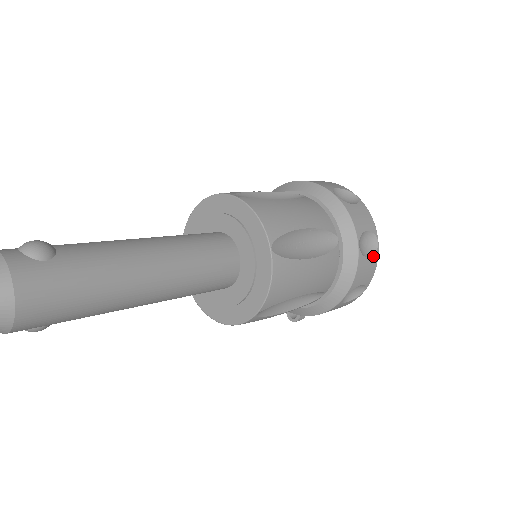
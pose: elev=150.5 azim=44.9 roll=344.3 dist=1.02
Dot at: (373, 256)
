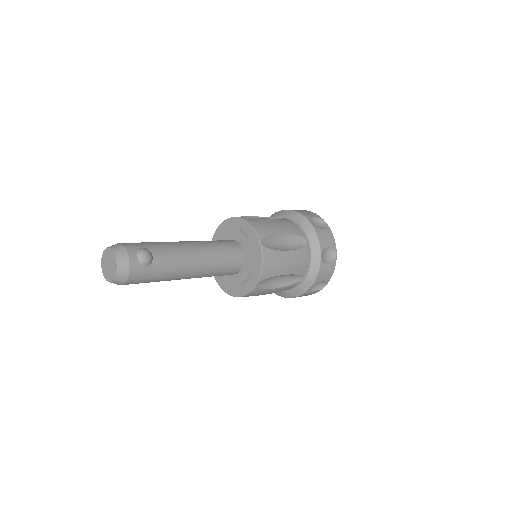
Dot at: (317, 291)
